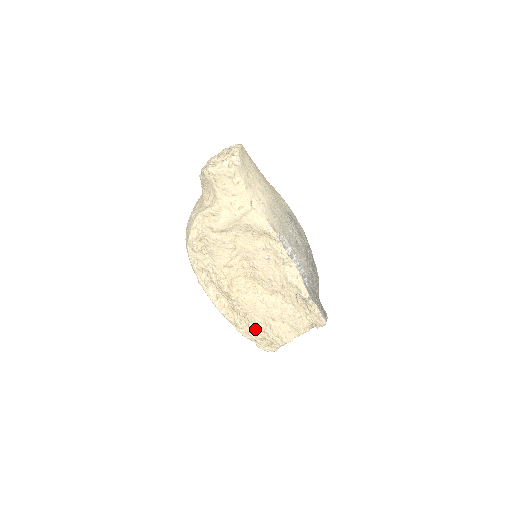
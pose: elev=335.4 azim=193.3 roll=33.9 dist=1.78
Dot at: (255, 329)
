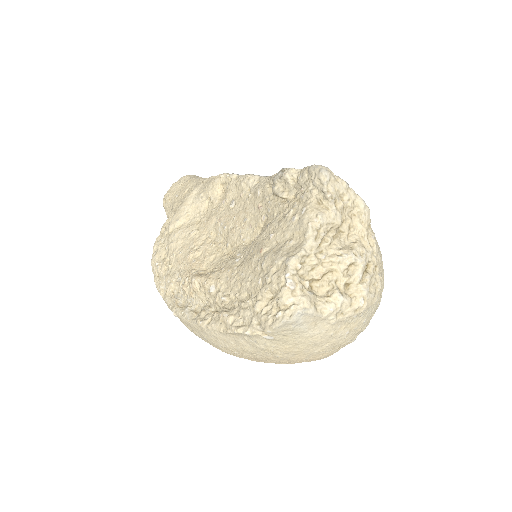
Dot at: (248, 300)
